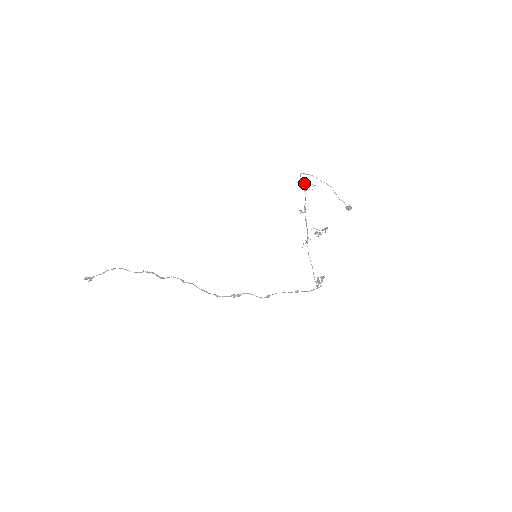
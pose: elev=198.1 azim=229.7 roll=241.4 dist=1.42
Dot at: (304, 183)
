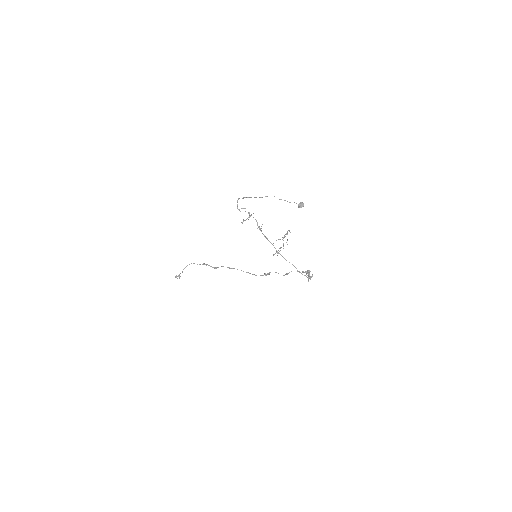
Dot at: (245, 208)
